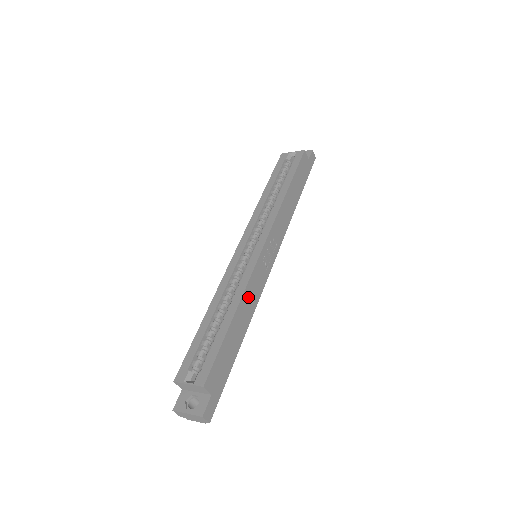
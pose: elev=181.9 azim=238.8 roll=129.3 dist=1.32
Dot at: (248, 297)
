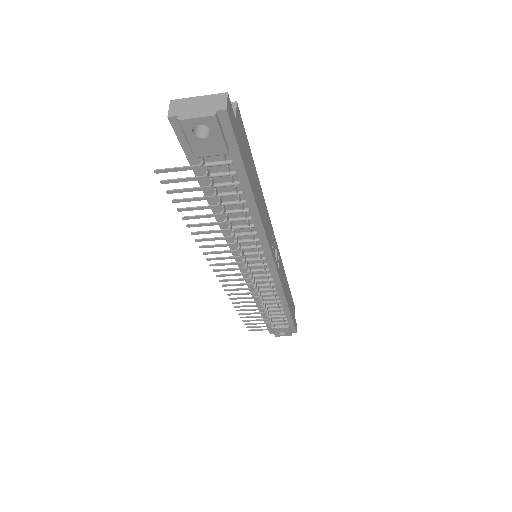
Dot at: (264, 209)
